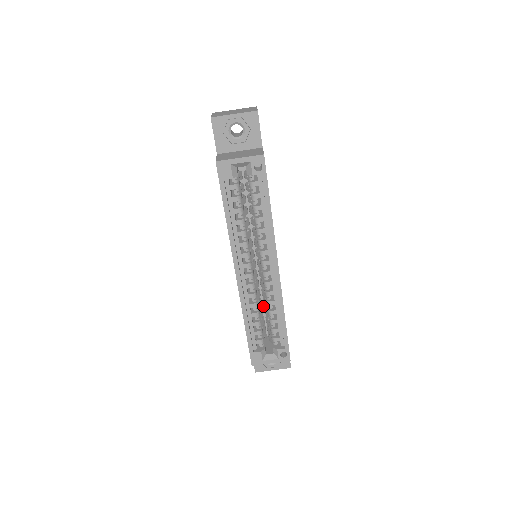
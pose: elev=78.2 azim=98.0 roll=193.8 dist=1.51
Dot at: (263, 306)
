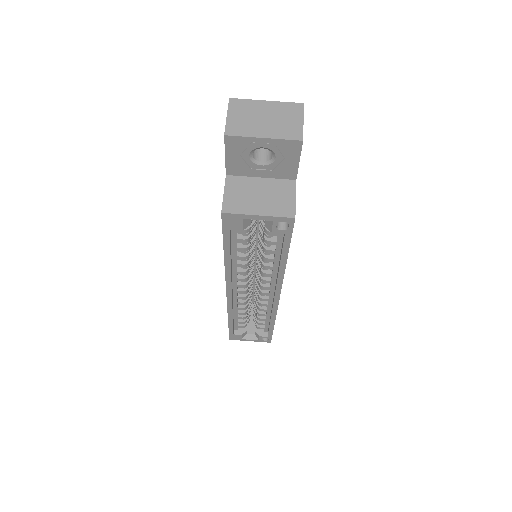
Dot at: (253, 286)
